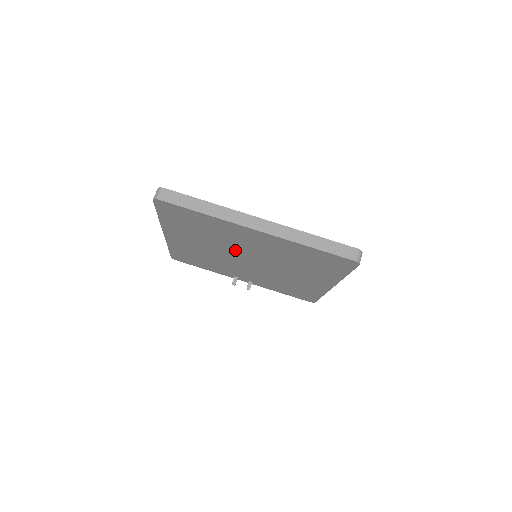
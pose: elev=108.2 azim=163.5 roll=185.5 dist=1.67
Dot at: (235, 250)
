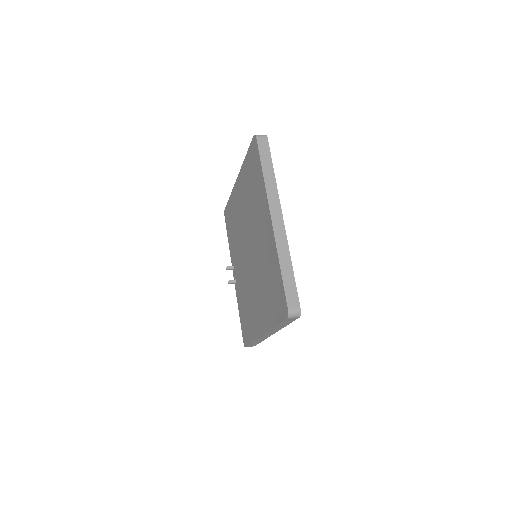
Dot at: (251, 232)
